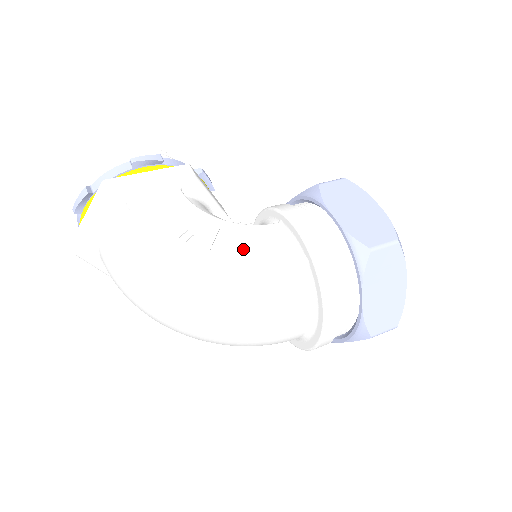
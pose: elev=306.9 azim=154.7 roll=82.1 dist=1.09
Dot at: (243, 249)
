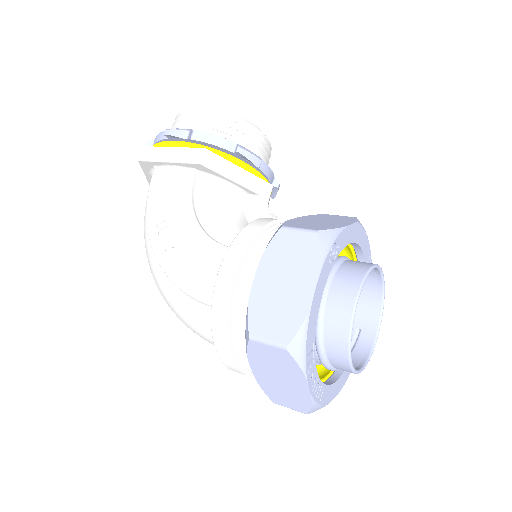
Dot at: (184, 262)
